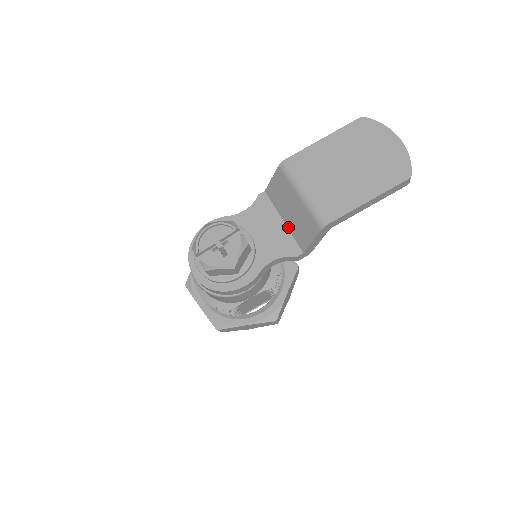
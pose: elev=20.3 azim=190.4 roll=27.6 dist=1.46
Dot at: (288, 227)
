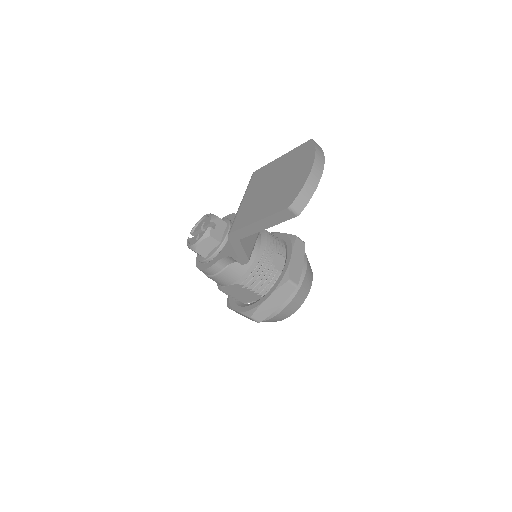
Dot at: occluded
